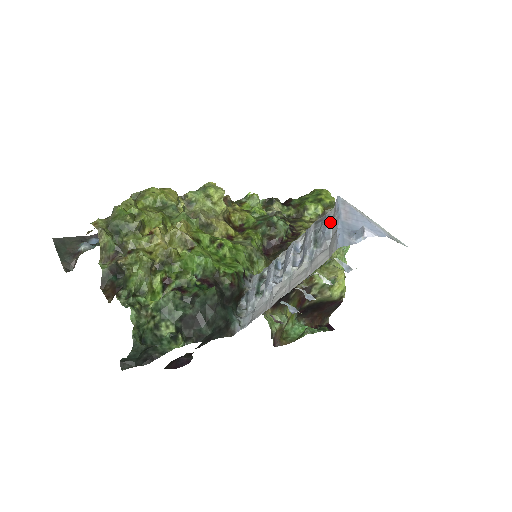
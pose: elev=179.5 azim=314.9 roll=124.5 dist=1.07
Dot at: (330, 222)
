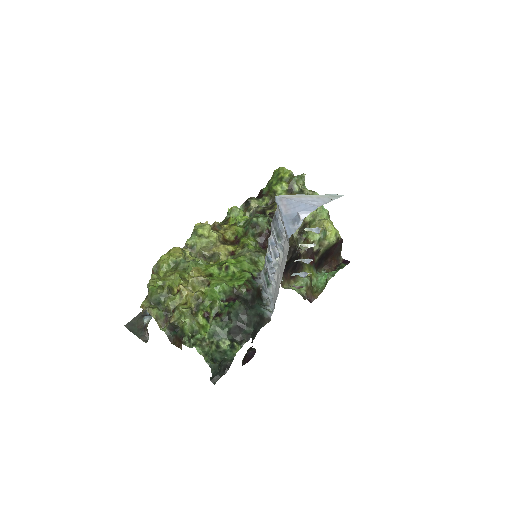
Dot at: (279, 219)
